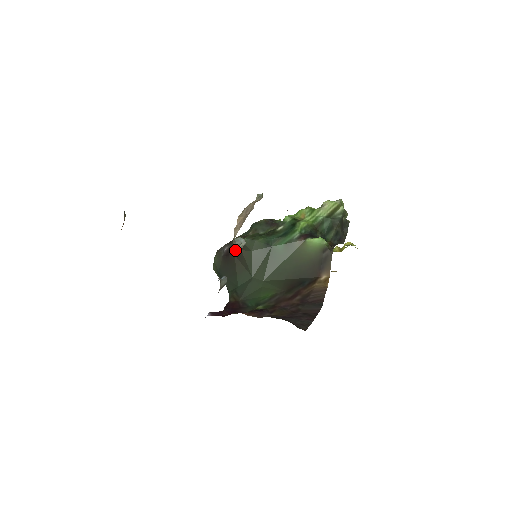
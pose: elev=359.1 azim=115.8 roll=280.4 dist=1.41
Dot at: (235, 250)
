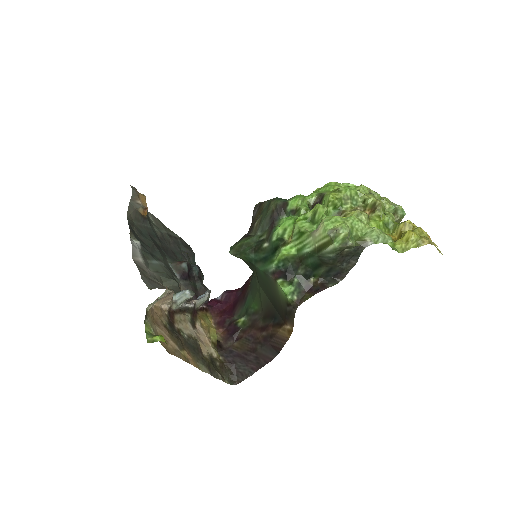
Dot at: occluded
